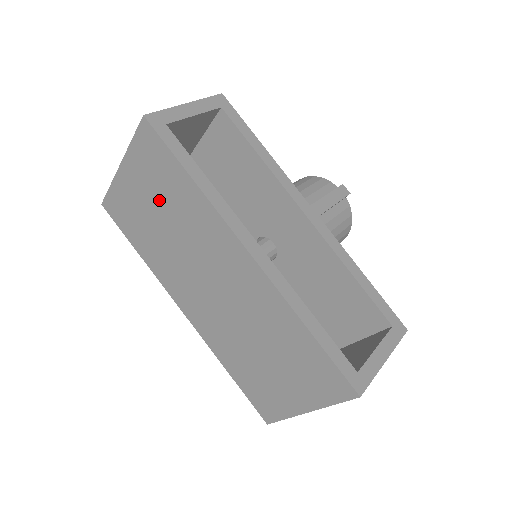
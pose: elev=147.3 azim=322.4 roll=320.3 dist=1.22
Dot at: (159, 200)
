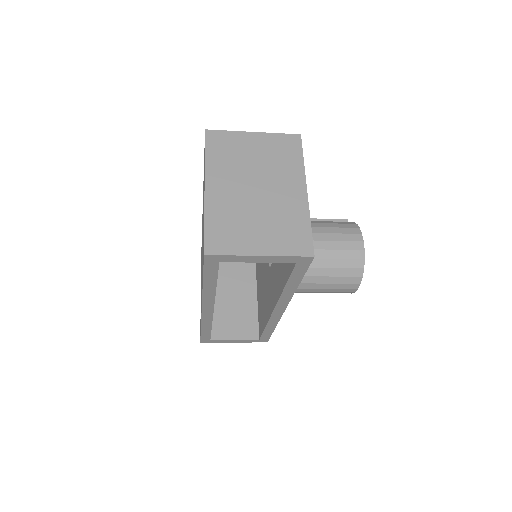
Dot at: occluded
